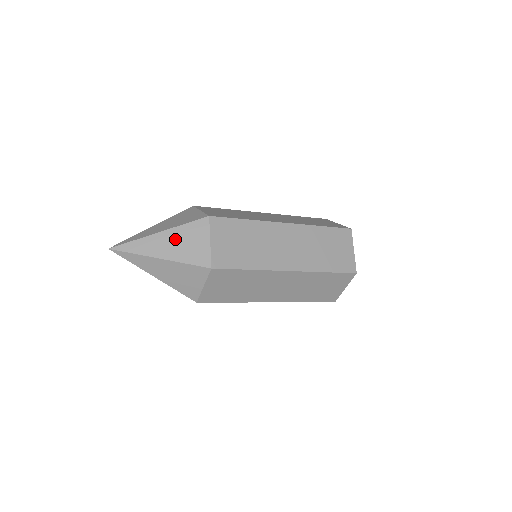
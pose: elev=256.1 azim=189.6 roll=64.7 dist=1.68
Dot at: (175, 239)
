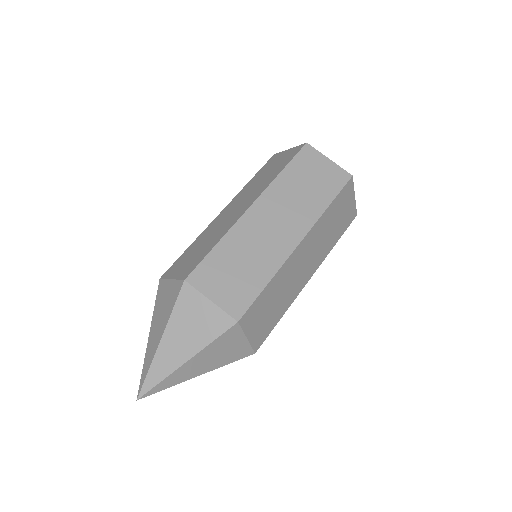
Dot at: (180, 332)
